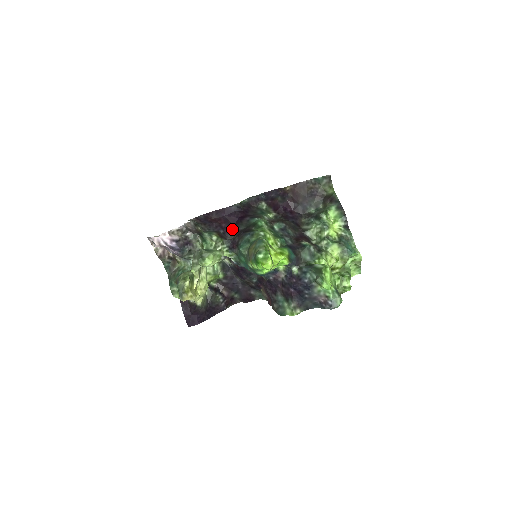
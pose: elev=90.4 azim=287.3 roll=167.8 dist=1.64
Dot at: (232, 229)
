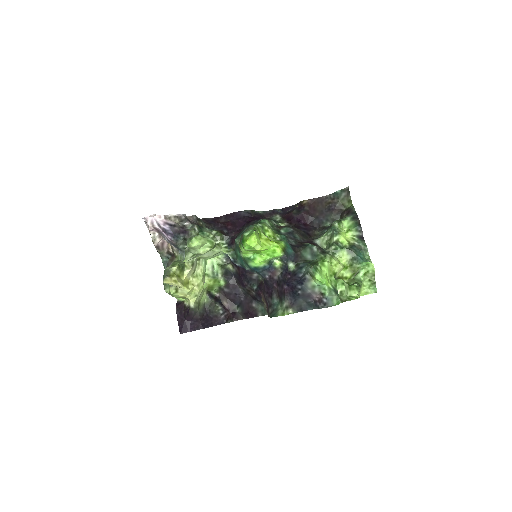
Dot at: (237, 230)
